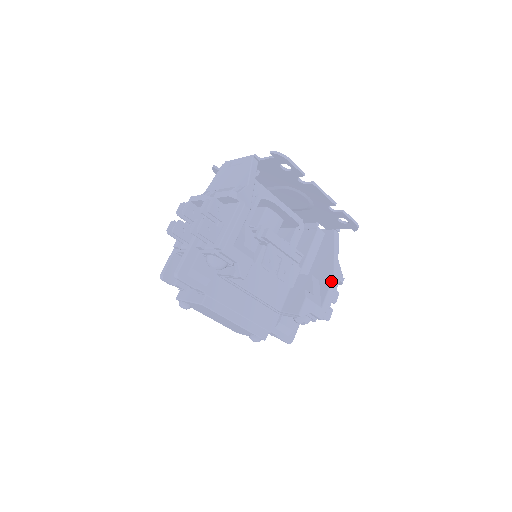
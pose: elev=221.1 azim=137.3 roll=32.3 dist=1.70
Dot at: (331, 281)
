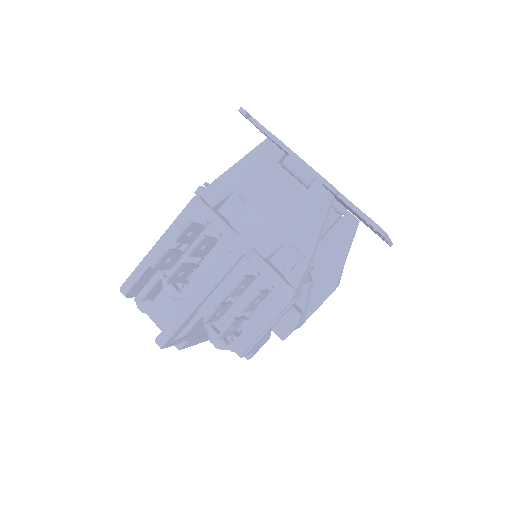
Dot at: (328, 295)
